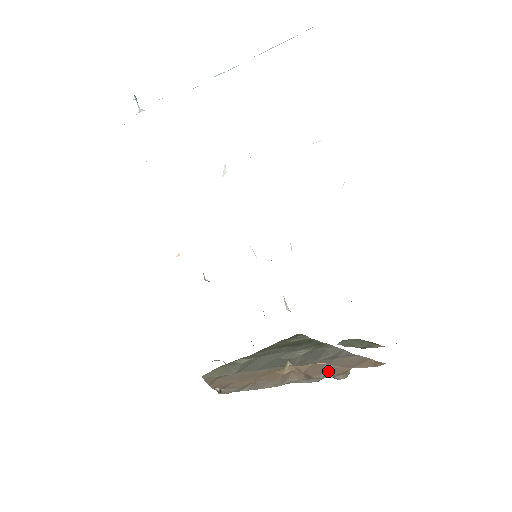
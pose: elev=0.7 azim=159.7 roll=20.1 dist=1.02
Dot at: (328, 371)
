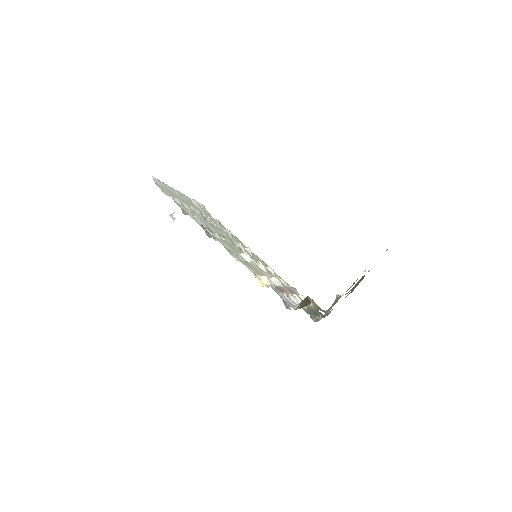
Dot at: (329, 309)
